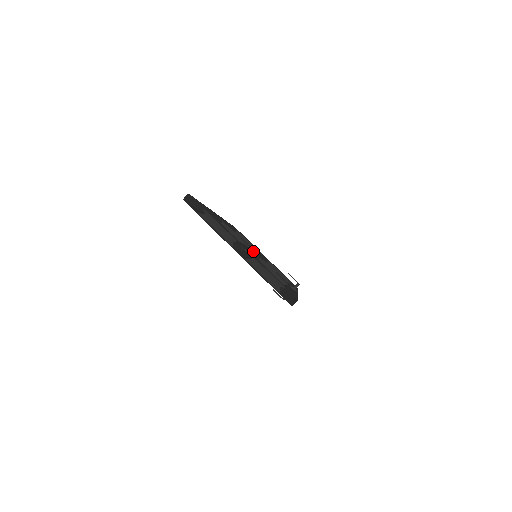
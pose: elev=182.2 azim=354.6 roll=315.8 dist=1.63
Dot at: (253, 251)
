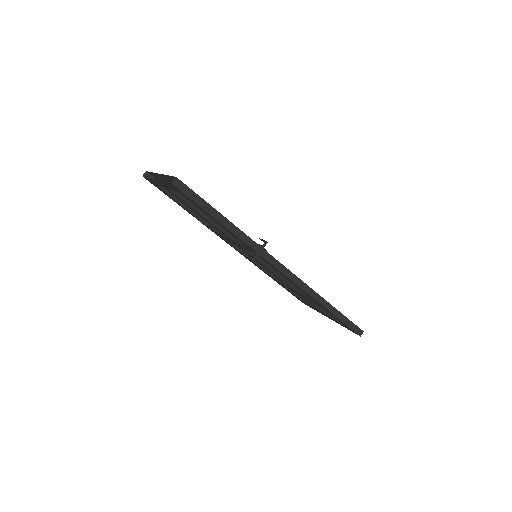
Dot at: occluded
